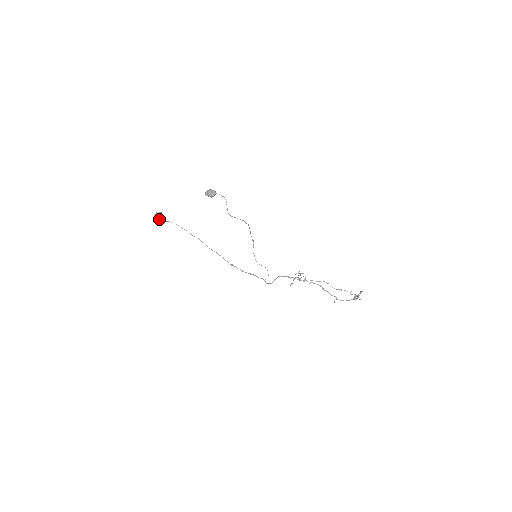
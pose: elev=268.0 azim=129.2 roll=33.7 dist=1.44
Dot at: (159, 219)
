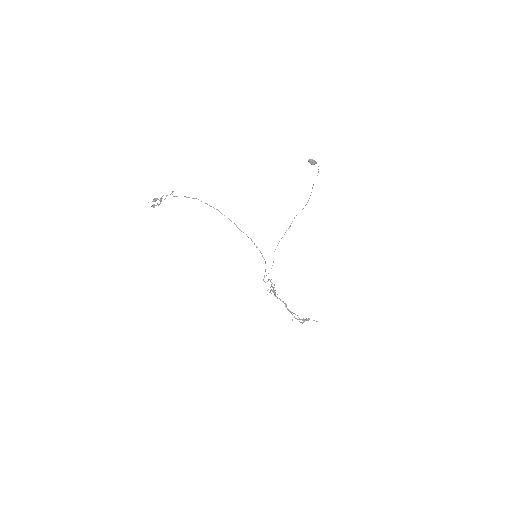
Dot at: occluded
